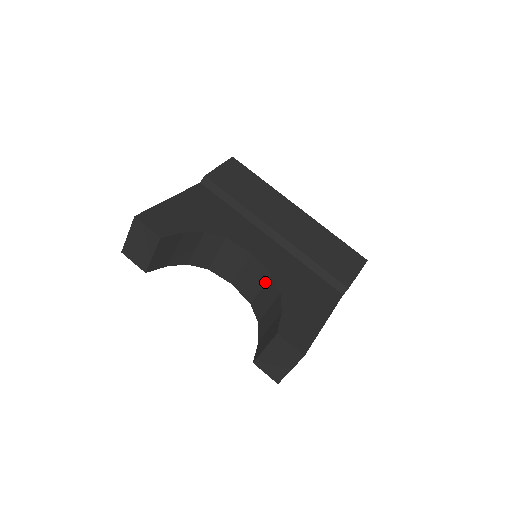
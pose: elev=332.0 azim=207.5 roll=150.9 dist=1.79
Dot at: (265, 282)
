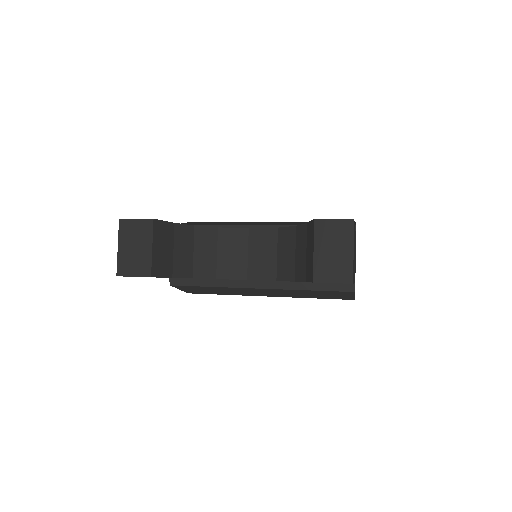
Dot at: (277, 242)
